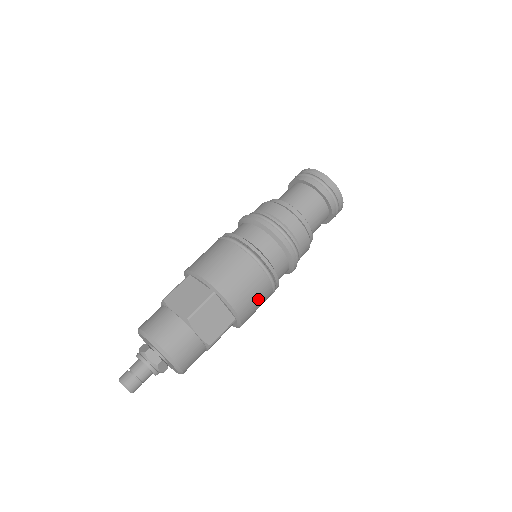
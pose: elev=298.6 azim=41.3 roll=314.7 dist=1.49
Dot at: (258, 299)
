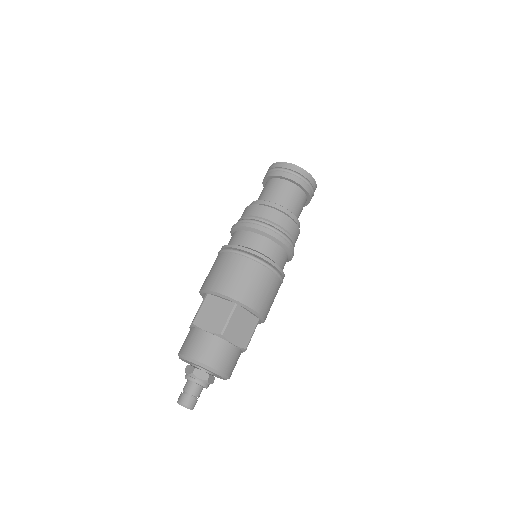
Dot at: (272, 295)
